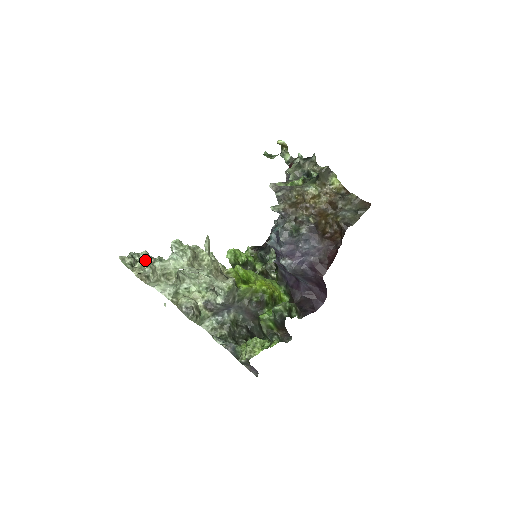
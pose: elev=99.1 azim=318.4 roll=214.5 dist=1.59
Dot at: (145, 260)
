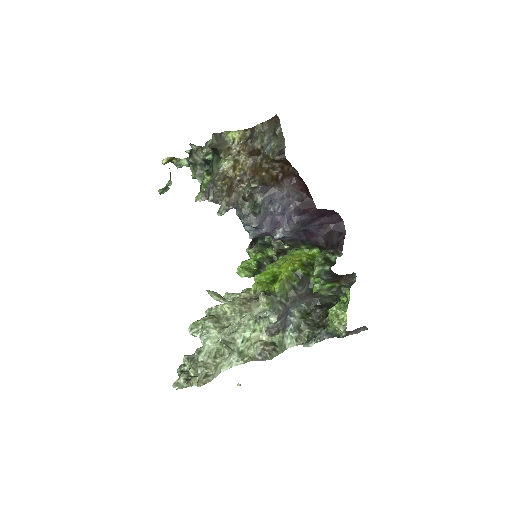
Dot at: (192, 363)
